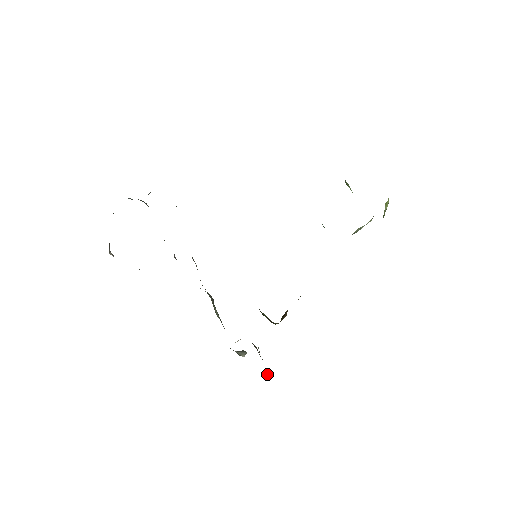
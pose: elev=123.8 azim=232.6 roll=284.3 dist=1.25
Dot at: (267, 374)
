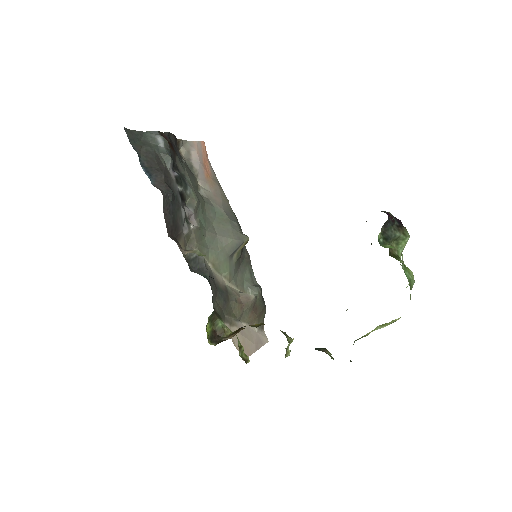
Dot at: occluded
